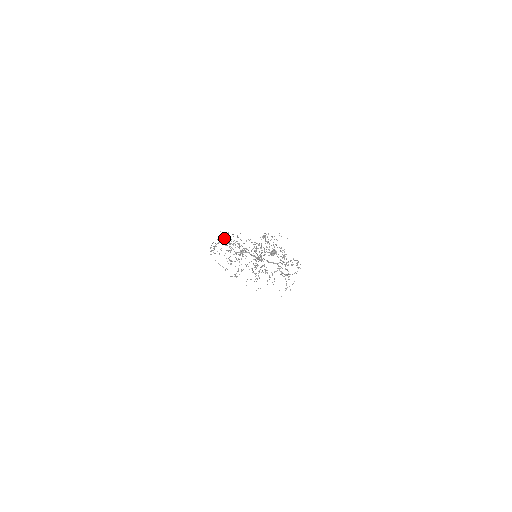
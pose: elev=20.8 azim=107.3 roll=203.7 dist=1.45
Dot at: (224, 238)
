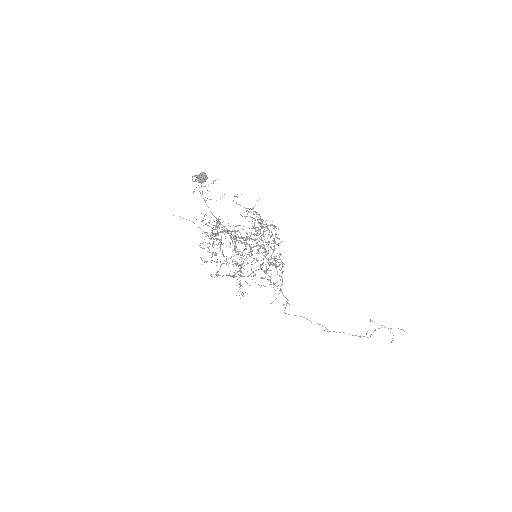
Dot at: occluded
